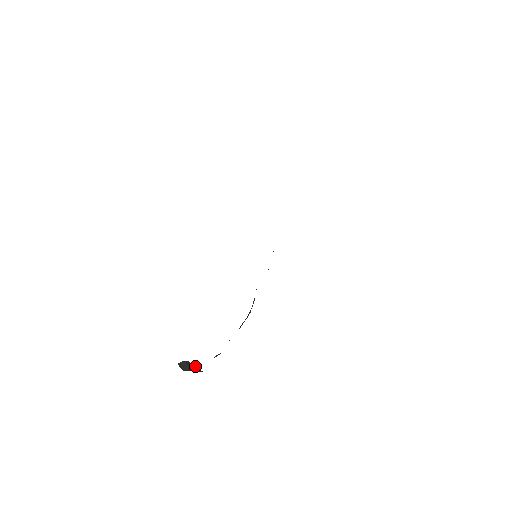
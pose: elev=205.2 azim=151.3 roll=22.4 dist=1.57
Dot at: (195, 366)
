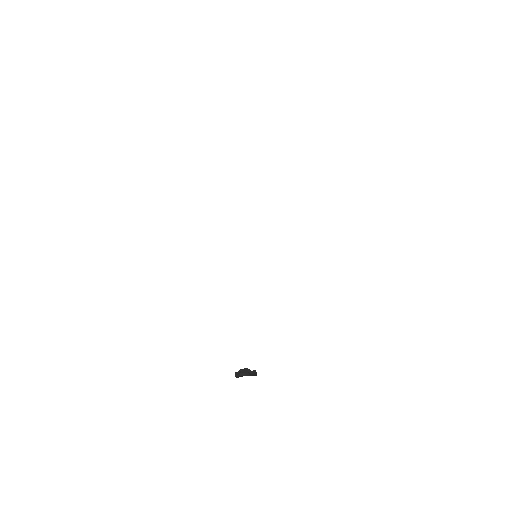
Dot at: occluded
